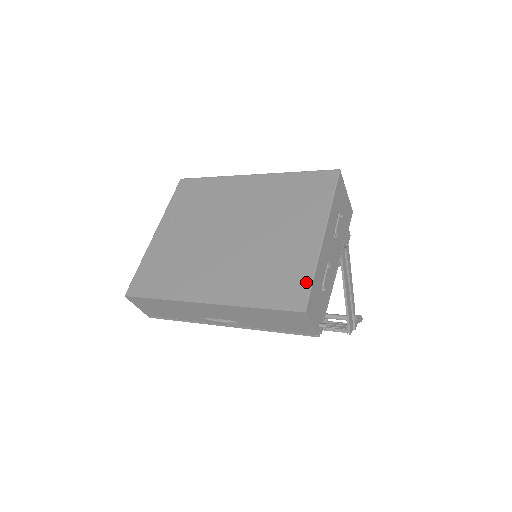
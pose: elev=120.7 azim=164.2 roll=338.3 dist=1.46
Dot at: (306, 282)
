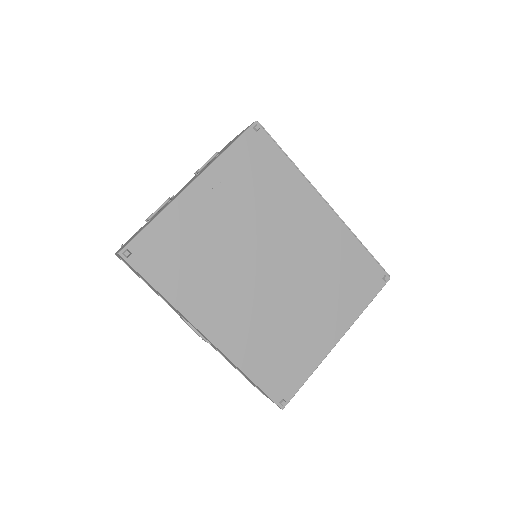
Dot at: (300, 381)
